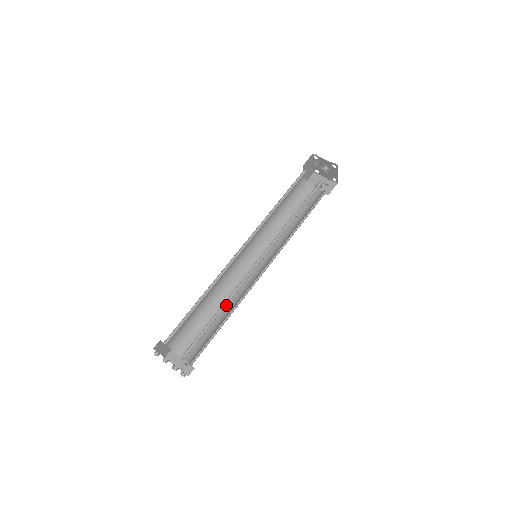
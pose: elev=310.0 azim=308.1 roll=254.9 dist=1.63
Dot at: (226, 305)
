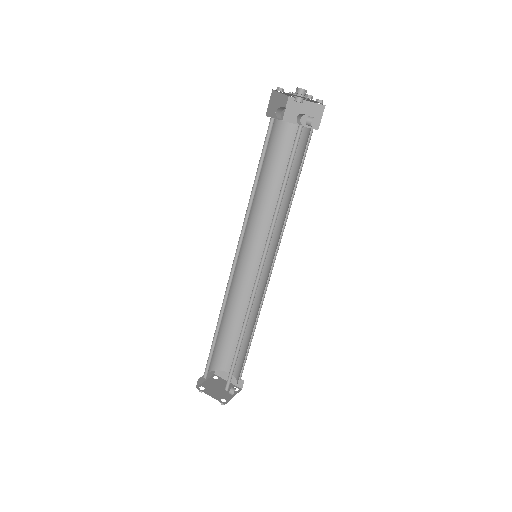
Dot at: (244, 330)
